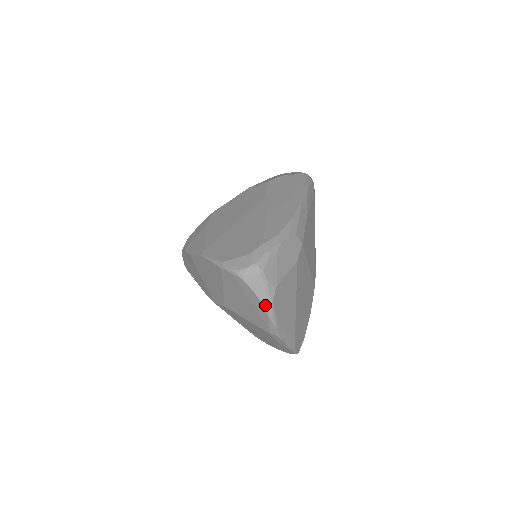
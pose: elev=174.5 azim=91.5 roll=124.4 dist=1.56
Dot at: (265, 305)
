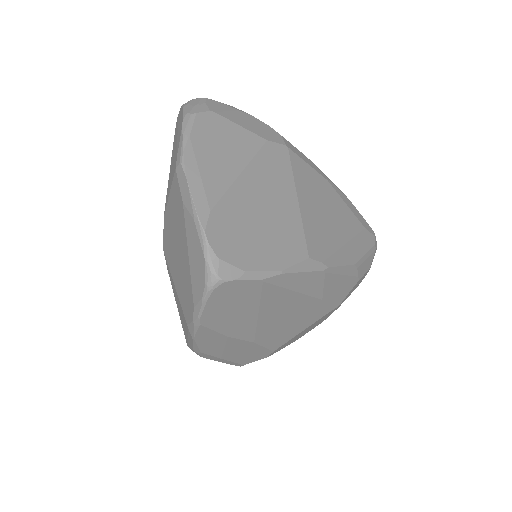
Dot at: (185, 115)
